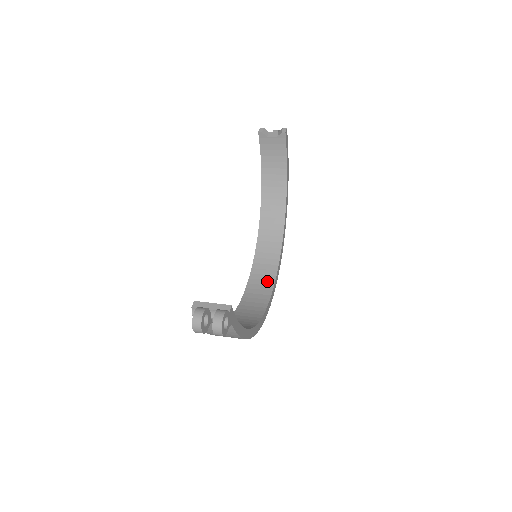
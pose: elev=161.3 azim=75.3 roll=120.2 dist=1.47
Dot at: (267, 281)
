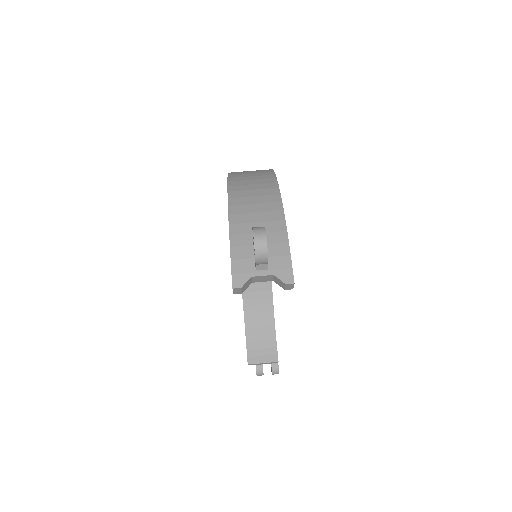
Dot at: occluded
